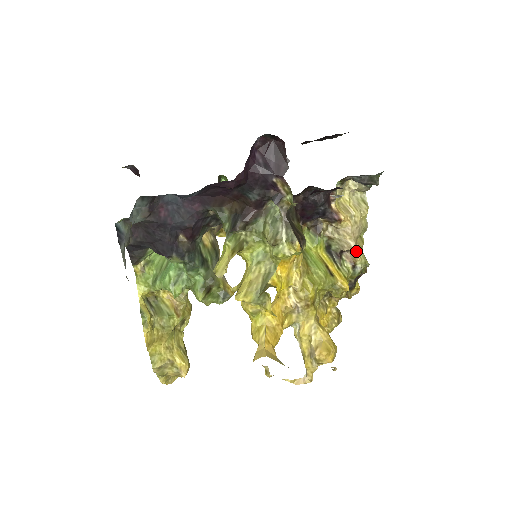
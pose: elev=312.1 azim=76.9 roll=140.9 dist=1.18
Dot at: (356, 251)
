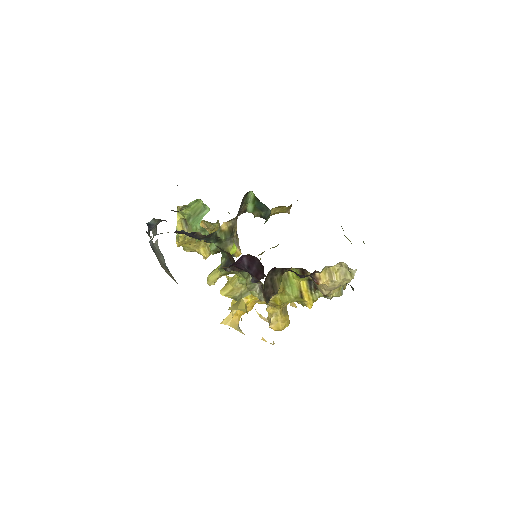
Dot at: (329, 293)
